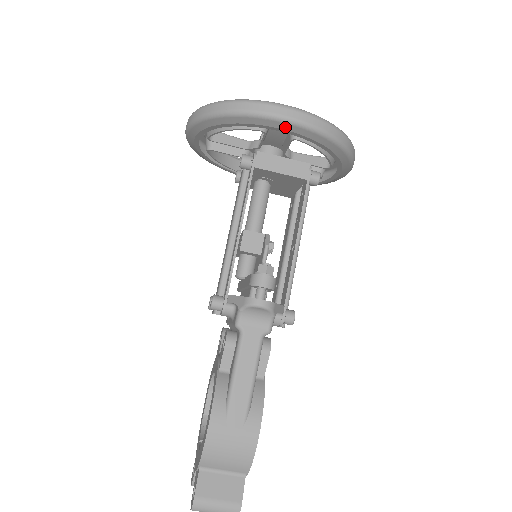
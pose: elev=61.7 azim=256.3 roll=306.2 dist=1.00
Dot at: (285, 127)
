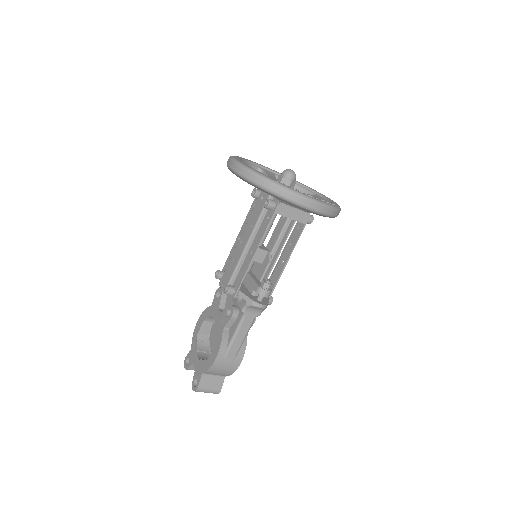
Dot at: (308, 211)
